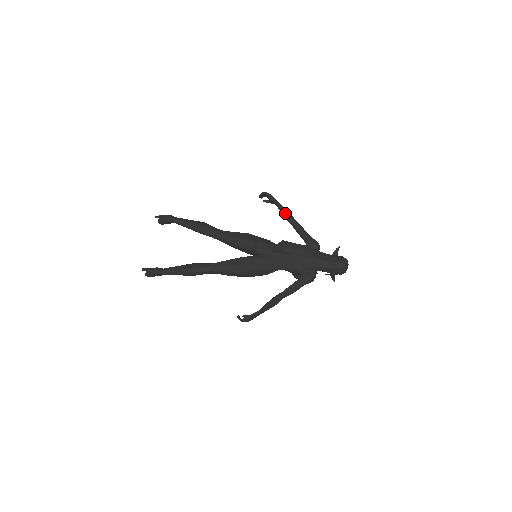
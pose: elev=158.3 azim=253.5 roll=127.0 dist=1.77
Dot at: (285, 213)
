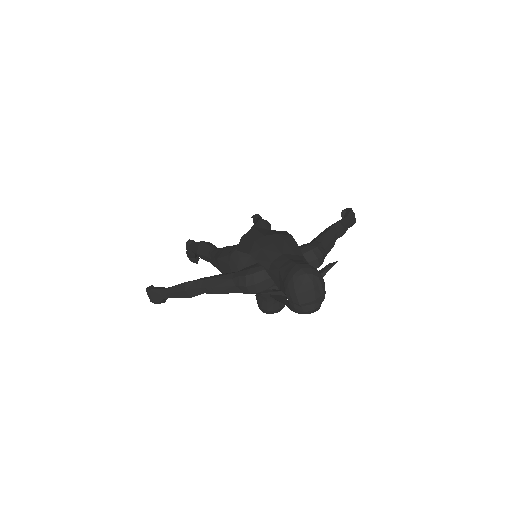
Dot at: occluded
